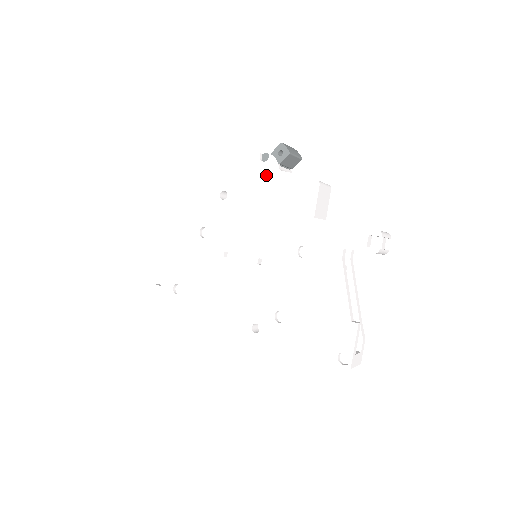
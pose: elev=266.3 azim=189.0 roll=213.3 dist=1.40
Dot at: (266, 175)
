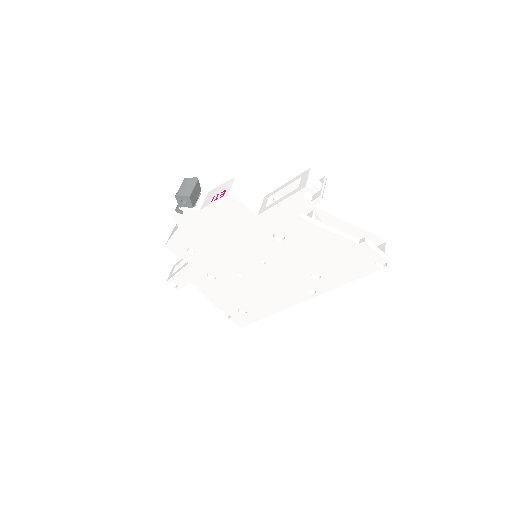
Dot at: (196, 220)
